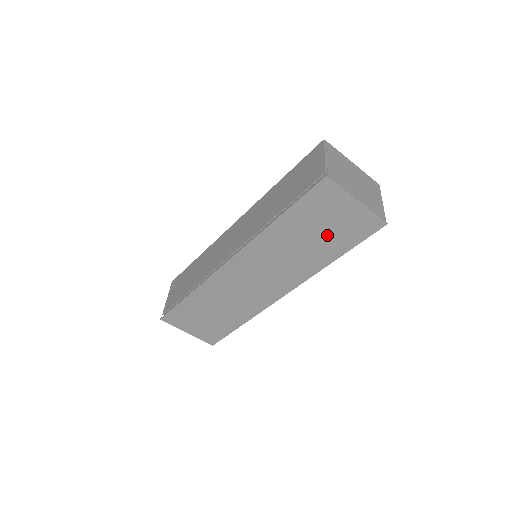
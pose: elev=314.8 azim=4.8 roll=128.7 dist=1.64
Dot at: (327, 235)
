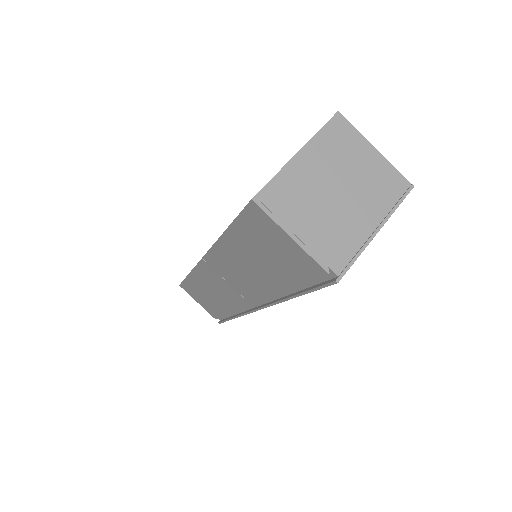
Dot at: occluded
